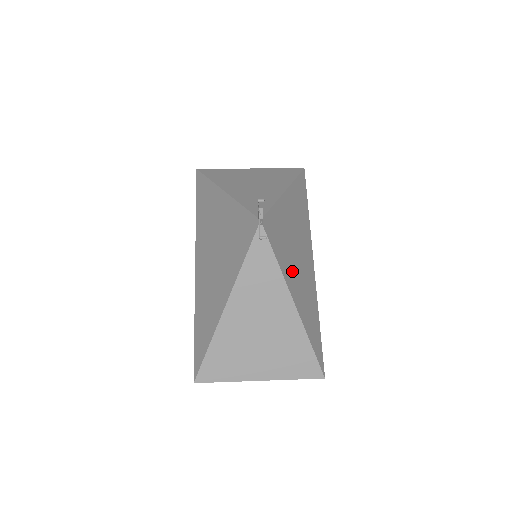
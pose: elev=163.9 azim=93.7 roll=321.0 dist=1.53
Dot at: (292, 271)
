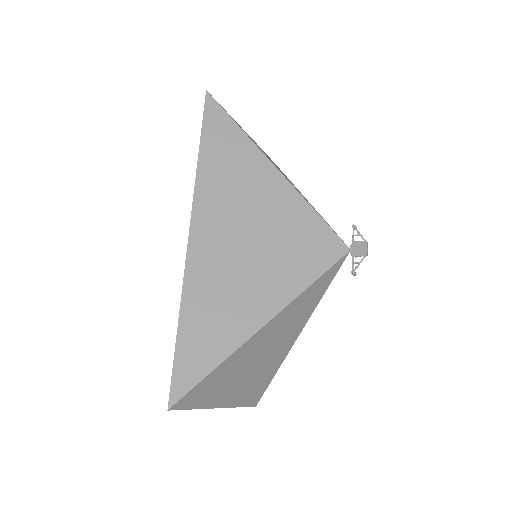
Dot at: occluded
